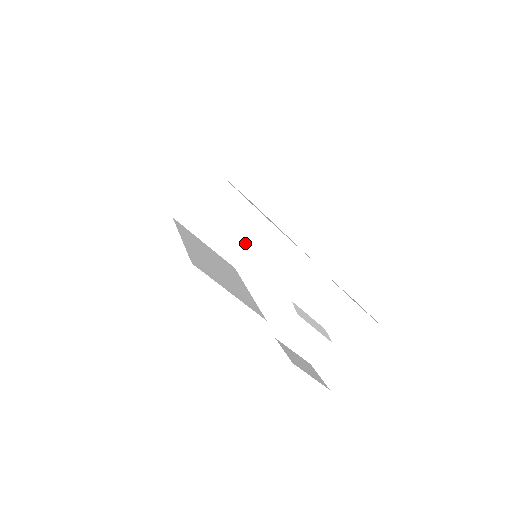
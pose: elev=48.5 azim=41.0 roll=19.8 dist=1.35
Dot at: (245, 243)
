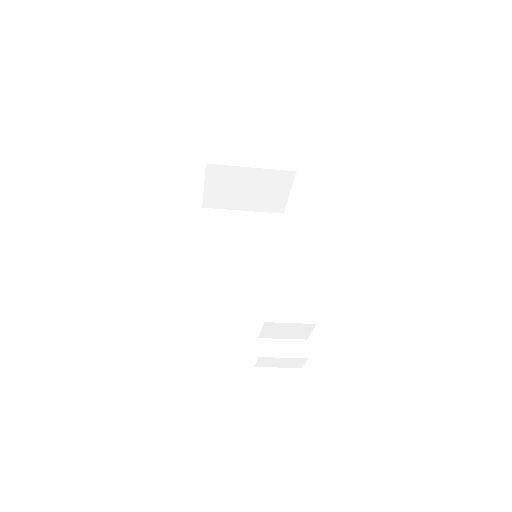
Dot at: (278, 195)
